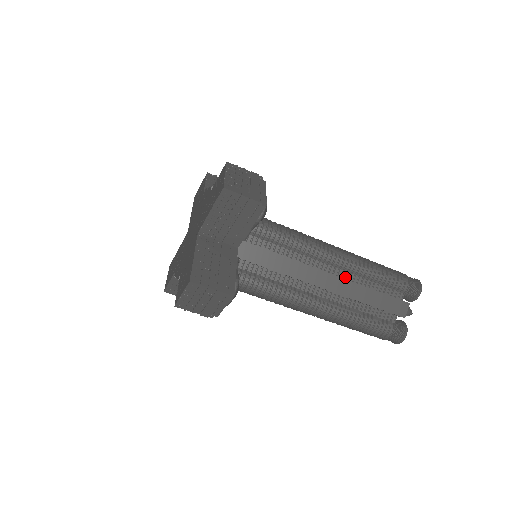
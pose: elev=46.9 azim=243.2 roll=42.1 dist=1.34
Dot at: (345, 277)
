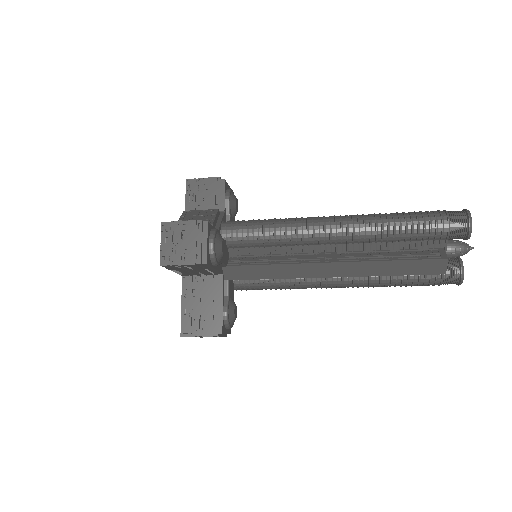
Dot at: (358, 249)
